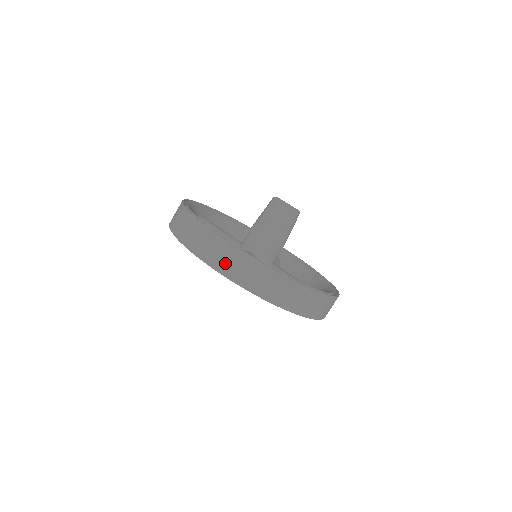
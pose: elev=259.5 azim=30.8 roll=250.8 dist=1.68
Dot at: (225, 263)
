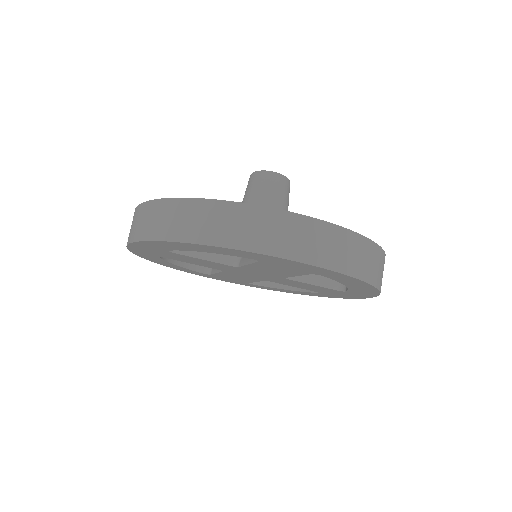
Dot at: (314, 248)
